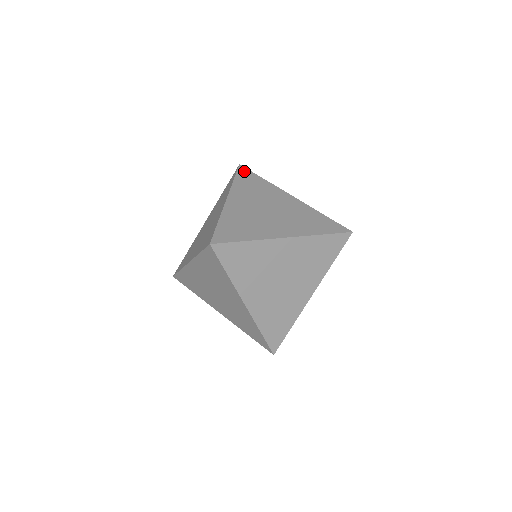
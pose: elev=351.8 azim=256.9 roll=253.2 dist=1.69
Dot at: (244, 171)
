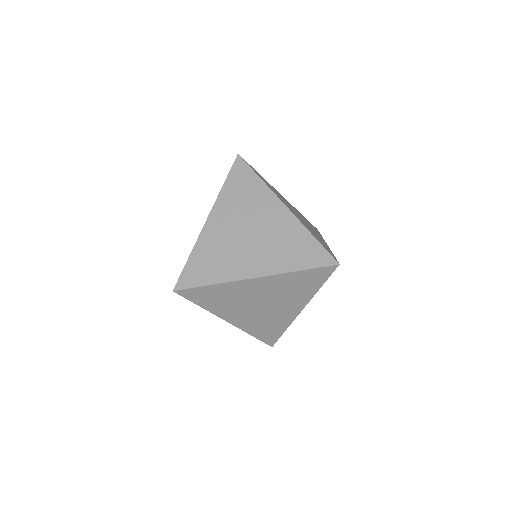
Dot at: (240, 166)
